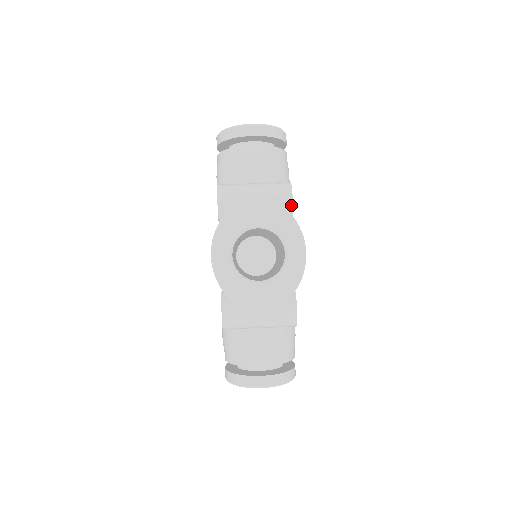
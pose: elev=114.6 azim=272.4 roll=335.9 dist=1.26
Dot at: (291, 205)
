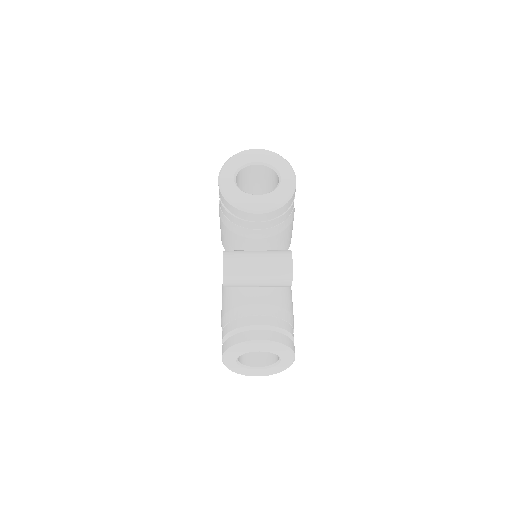
Dot at: occluded
